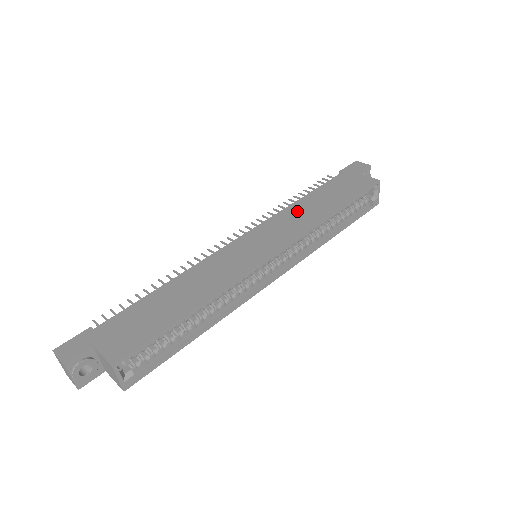
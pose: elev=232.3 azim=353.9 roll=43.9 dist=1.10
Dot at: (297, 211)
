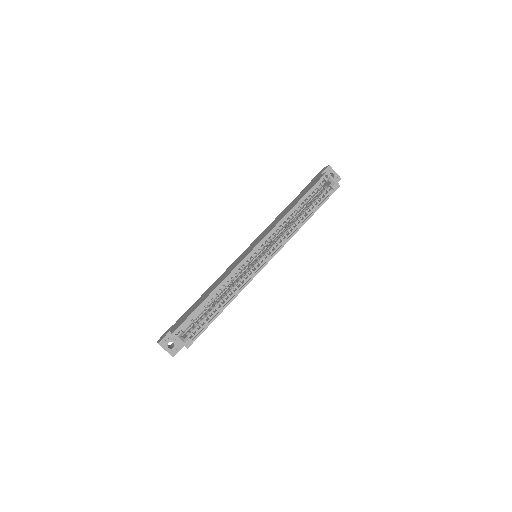
Dot at: (277, 219)
